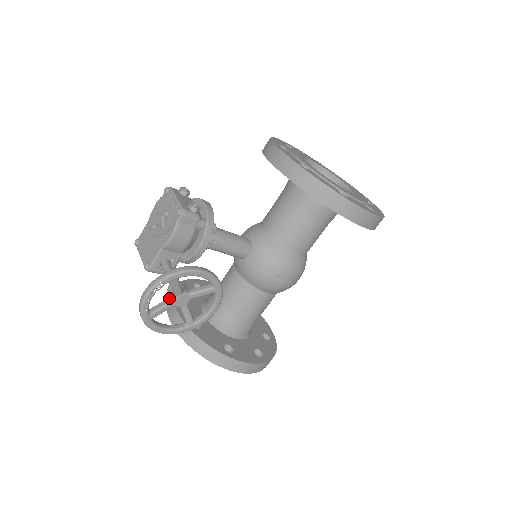
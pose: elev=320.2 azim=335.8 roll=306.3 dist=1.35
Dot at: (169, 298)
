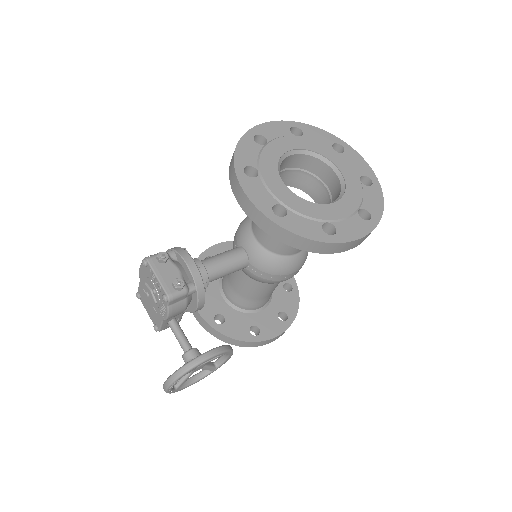
Dot at: occluded
